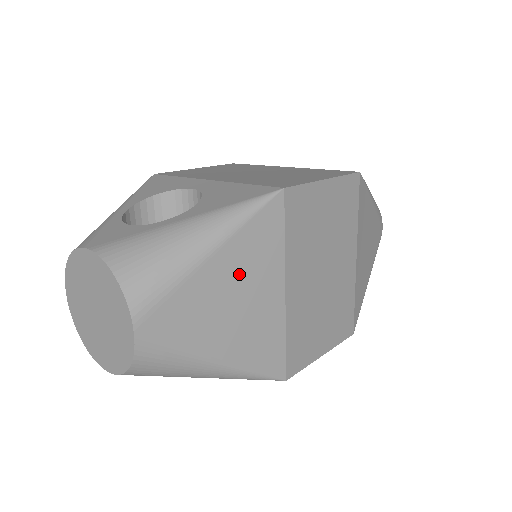
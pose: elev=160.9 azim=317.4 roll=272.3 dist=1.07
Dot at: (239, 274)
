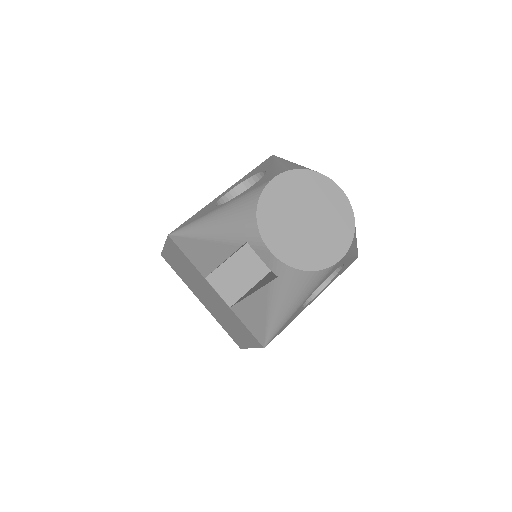
Dot at: occluded
